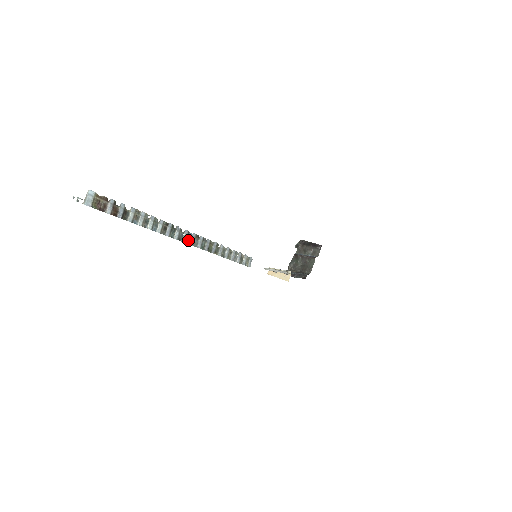
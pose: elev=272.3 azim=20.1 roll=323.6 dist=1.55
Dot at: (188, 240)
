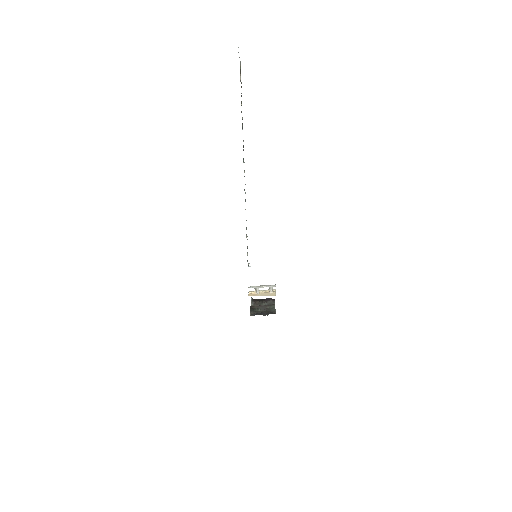
Dot at: occluded
